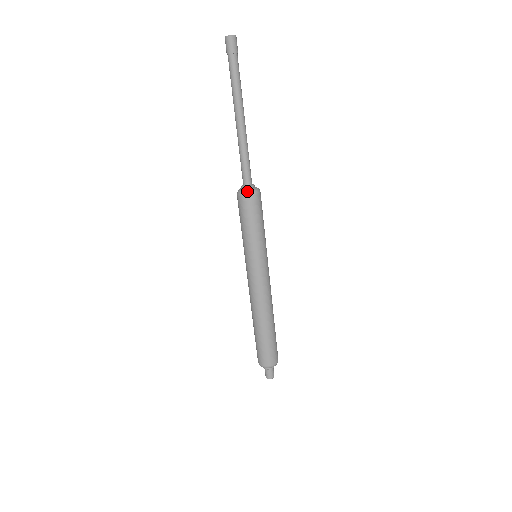
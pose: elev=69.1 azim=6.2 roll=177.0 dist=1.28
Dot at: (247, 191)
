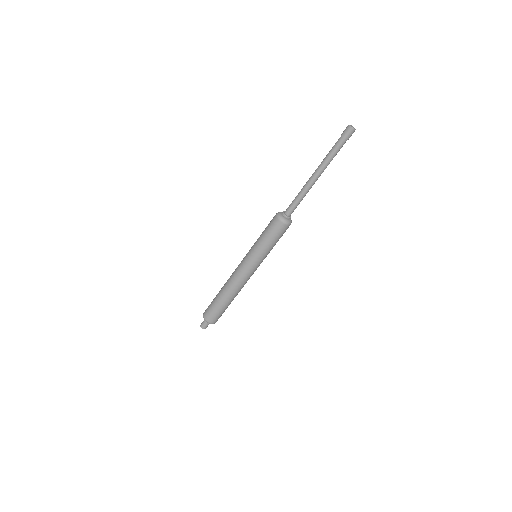
Dot at: (290, 222)
